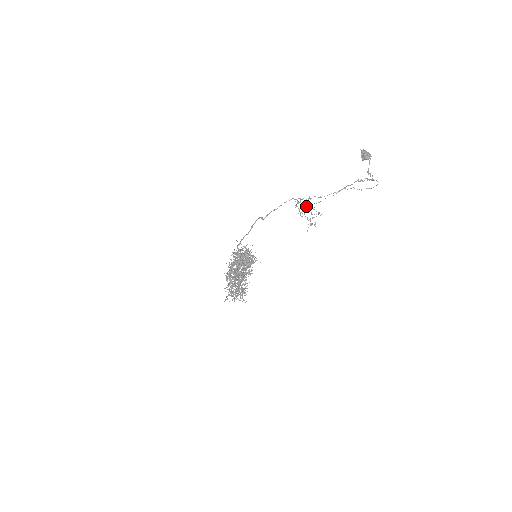
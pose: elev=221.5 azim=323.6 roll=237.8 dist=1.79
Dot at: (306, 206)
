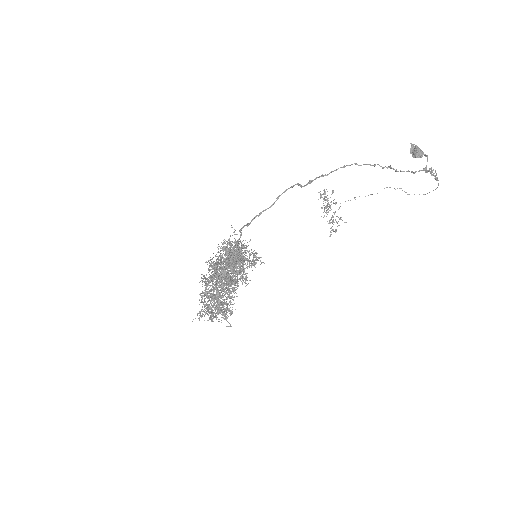
Dot at: (330, 202)
